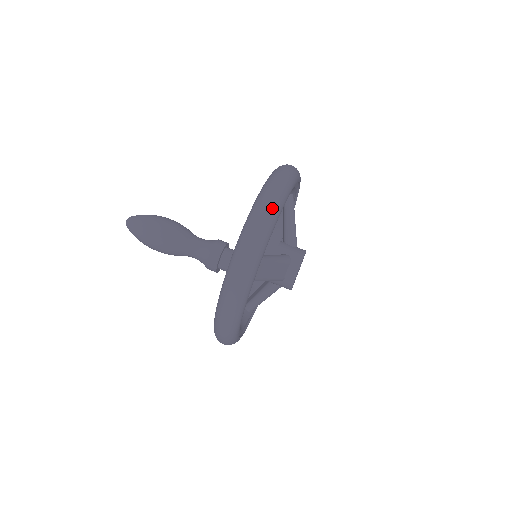
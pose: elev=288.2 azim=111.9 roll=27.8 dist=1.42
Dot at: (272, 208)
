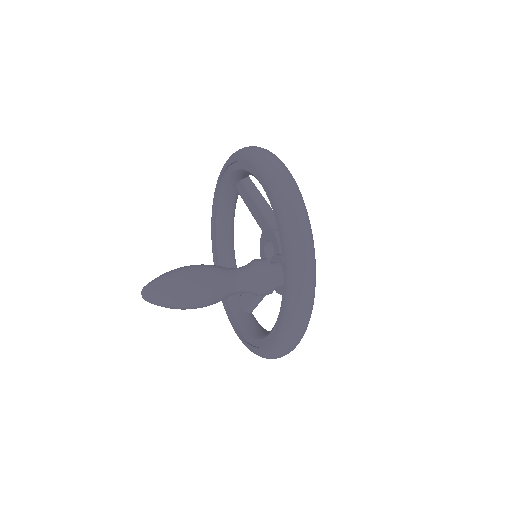
Dot at: (301, 201)
